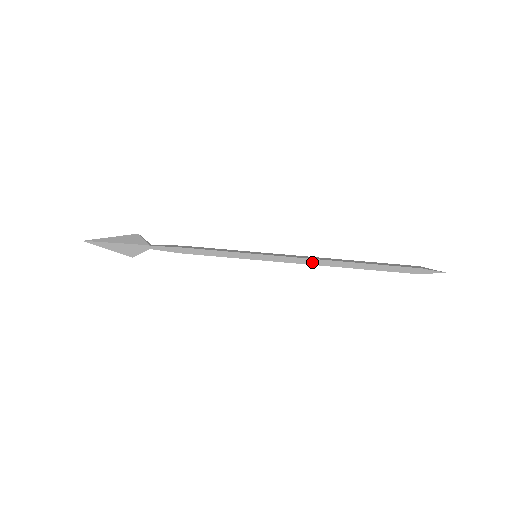
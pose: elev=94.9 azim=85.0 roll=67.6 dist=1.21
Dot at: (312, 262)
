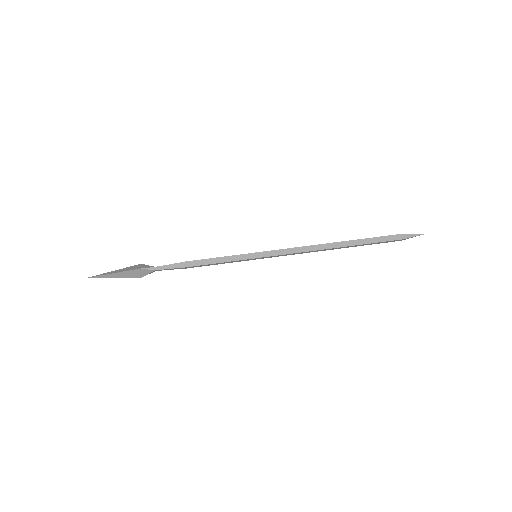
Dot at: (308, 249)
